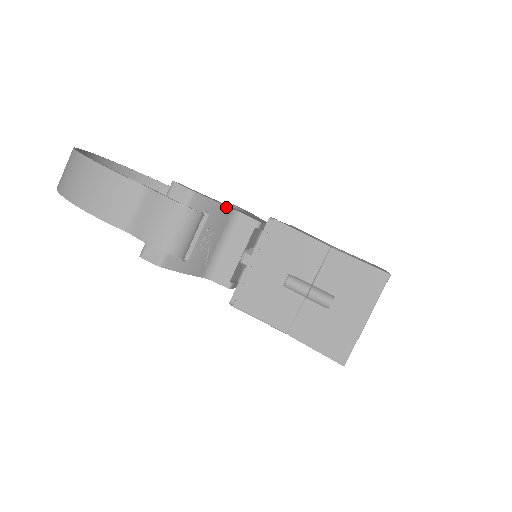
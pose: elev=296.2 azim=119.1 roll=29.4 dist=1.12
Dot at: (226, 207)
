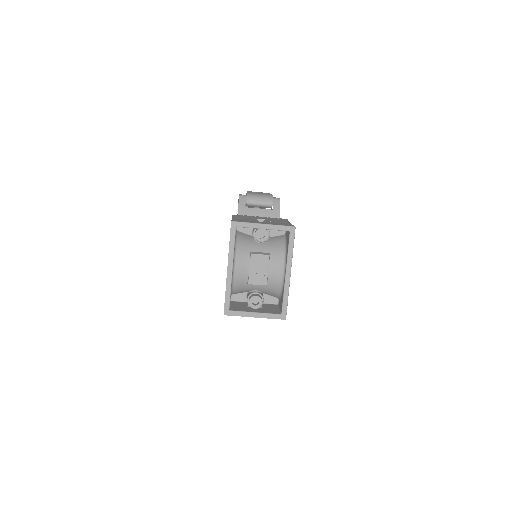
Dot at: occluded
